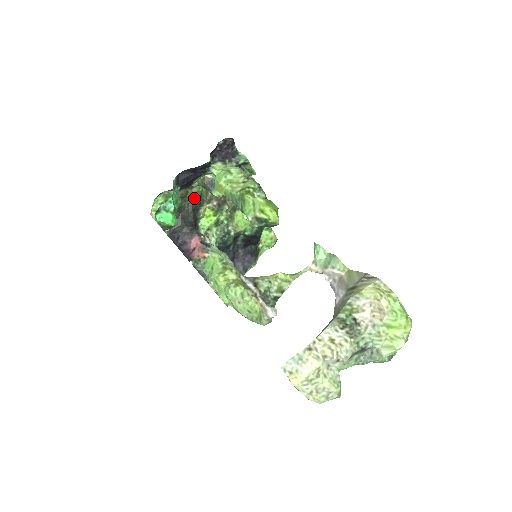
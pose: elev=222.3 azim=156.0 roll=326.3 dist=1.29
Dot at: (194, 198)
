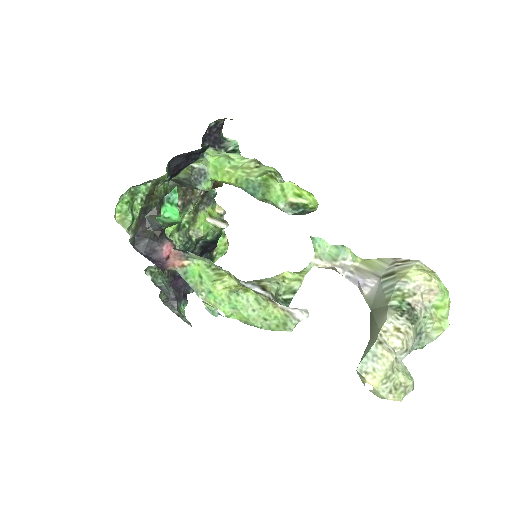
Dot at: (161, 196)
